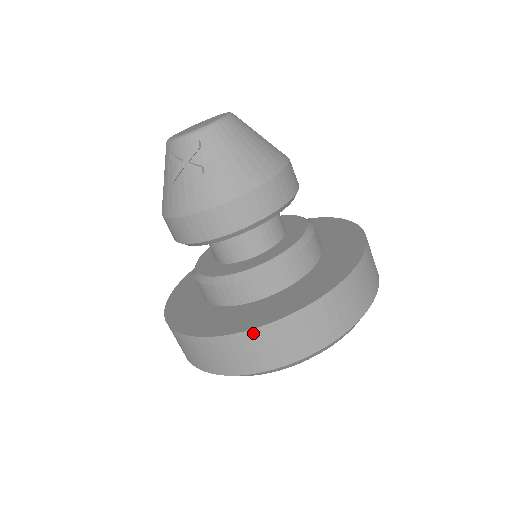
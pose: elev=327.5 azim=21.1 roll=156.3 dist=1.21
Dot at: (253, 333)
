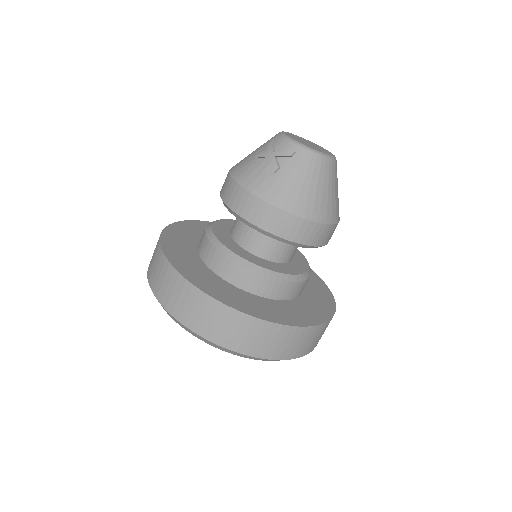
Dot at: (195, 290)
